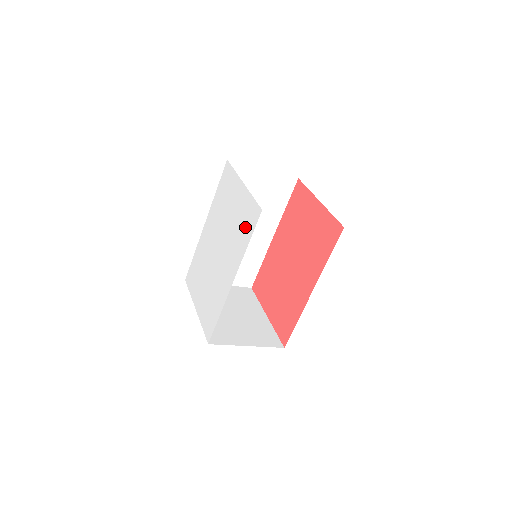
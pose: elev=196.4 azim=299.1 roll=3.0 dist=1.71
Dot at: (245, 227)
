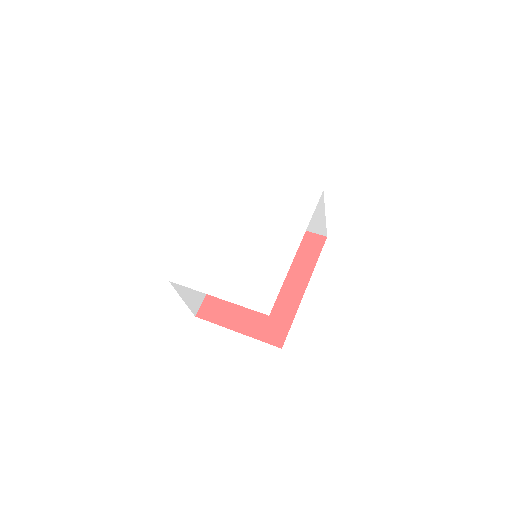
Dot at: (299, 206)
